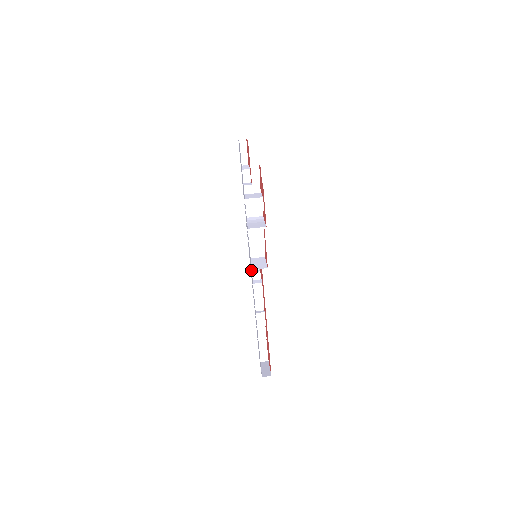
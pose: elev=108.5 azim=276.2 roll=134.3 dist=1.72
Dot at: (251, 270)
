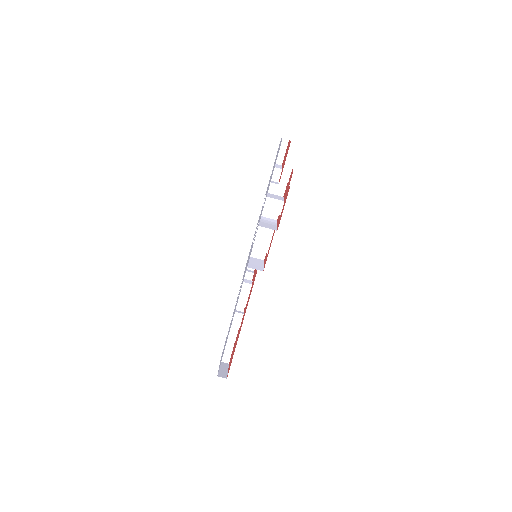
Dot at: (246, 268)
